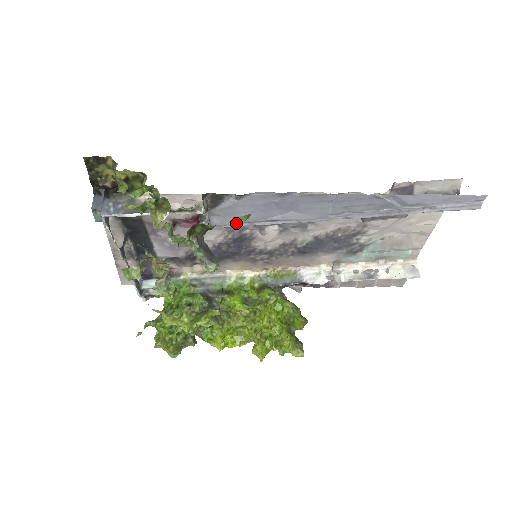
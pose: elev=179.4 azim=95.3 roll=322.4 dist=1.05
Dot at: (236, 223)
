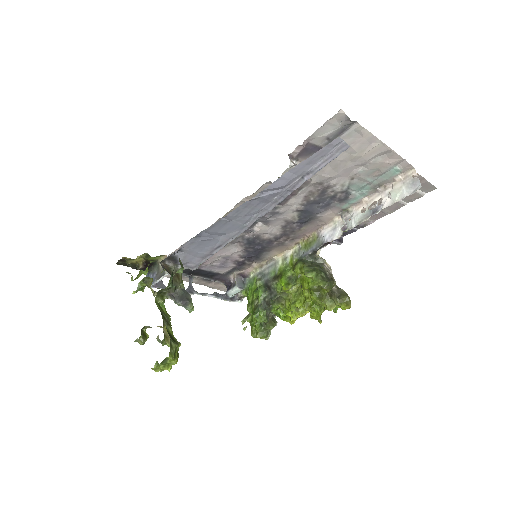
Dot at: (203, 259)
